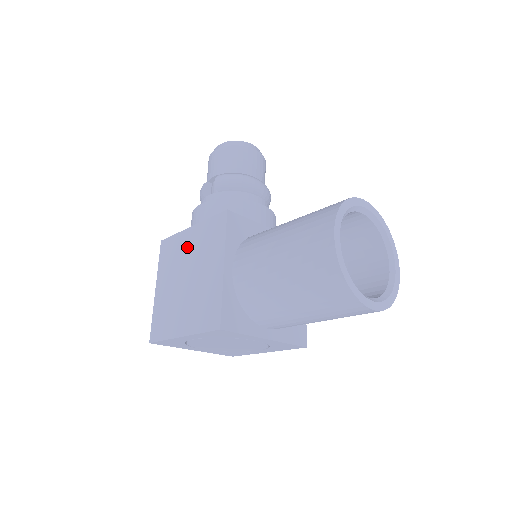
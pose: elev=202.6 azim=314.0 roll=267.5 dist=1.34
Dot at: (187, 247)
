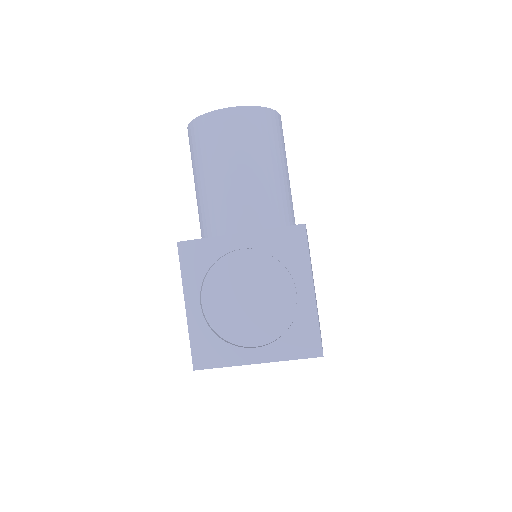
Dot at: occluded
